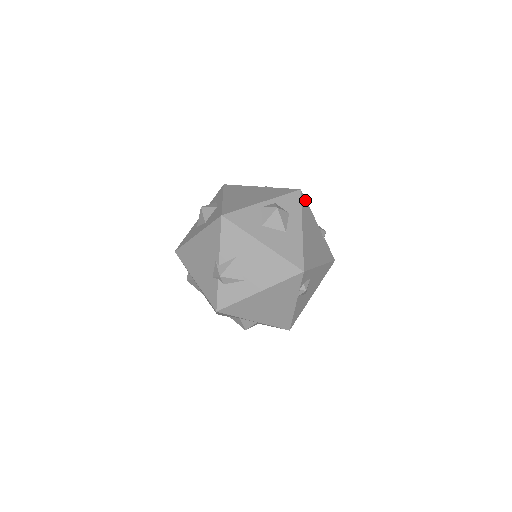
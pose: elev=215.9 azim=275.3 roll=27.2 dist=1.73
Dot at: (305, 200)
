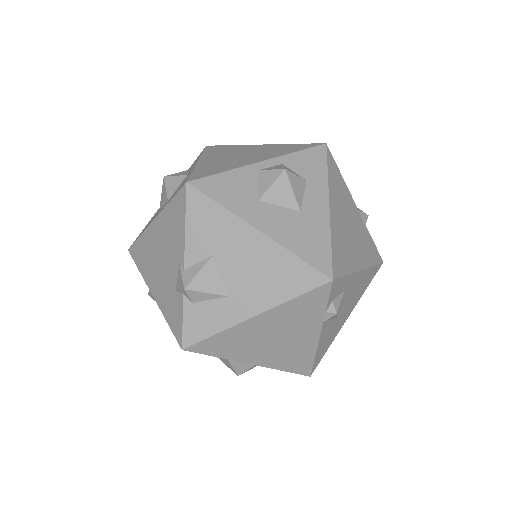
Dot at: (334, 161)
